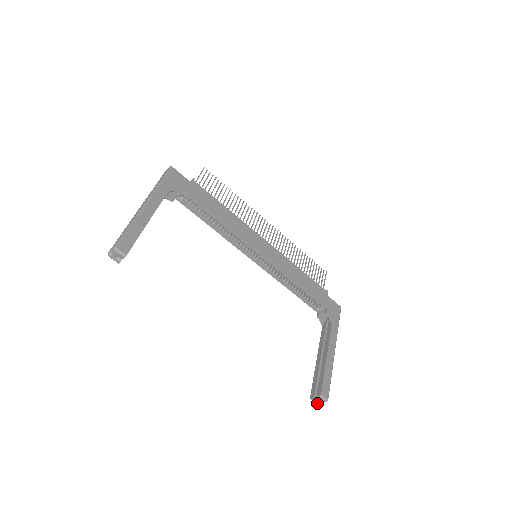
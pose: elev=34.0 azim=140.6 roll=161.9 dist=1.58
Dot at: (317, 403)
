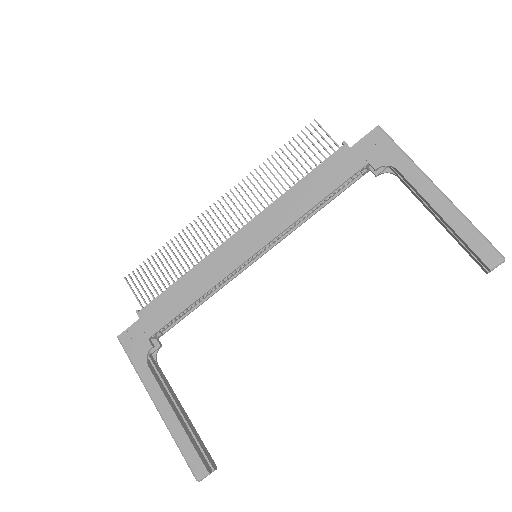
Dot at: occluded
